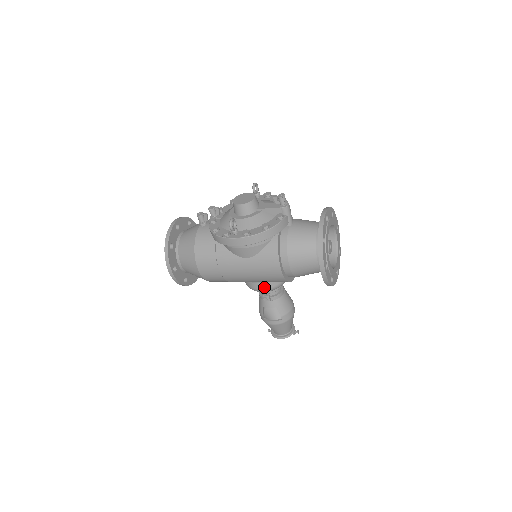
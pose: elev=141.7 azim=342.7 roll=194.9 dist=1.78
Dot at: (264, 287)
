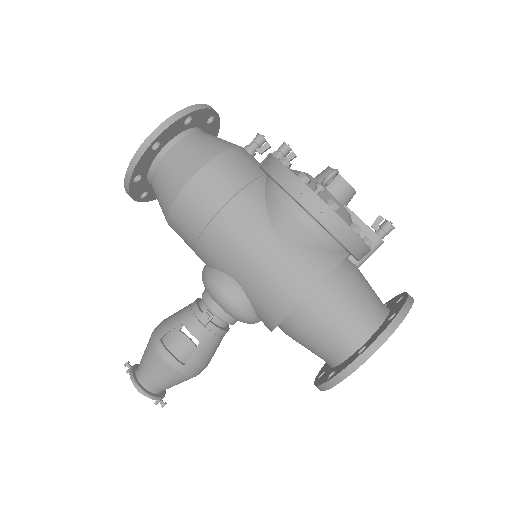
Dot at: (234, 298)
